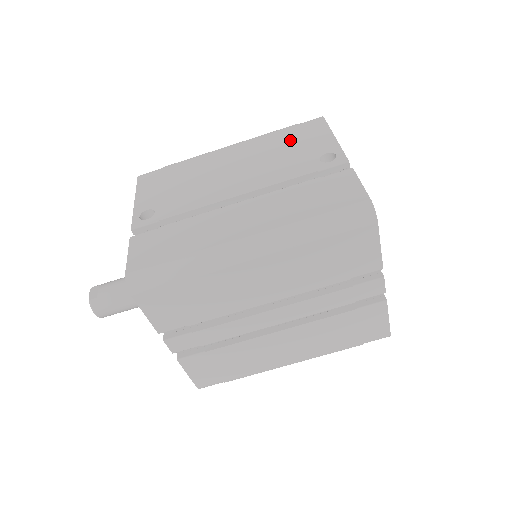
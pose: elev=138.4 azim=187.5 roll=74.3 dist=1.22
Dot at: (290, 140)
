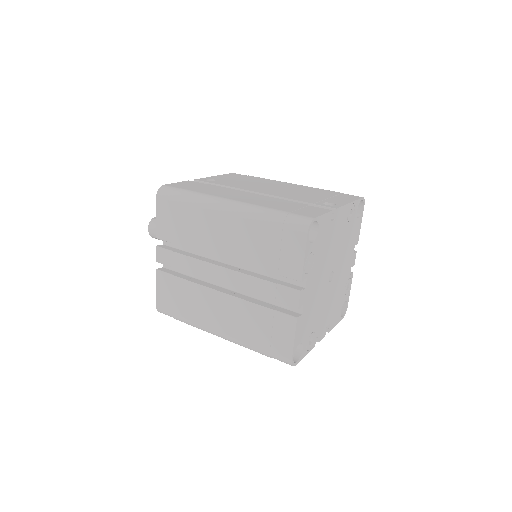
Dot at: (326, 194)
